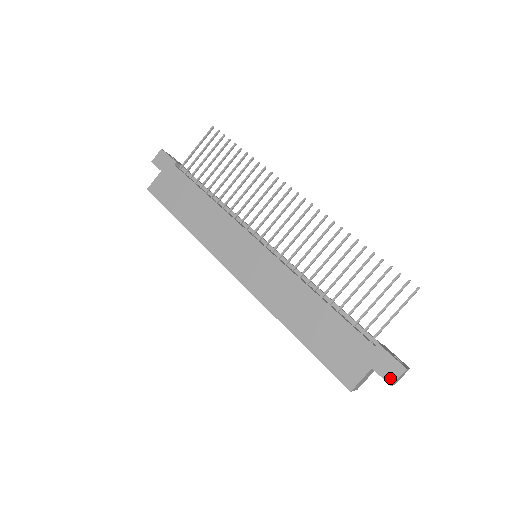
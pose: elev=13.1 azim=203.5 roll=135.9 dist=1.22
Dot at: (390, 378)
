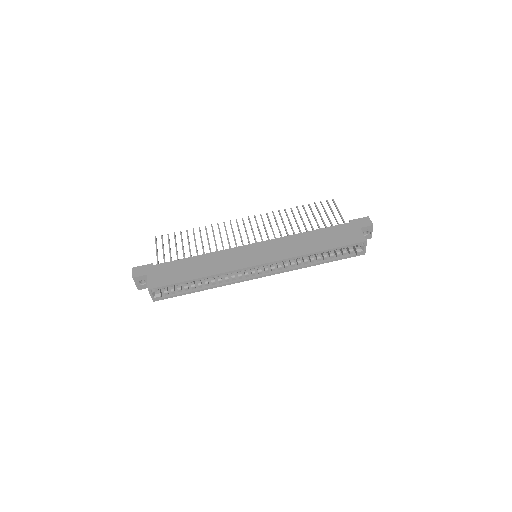
Dot at: (369, 223)
